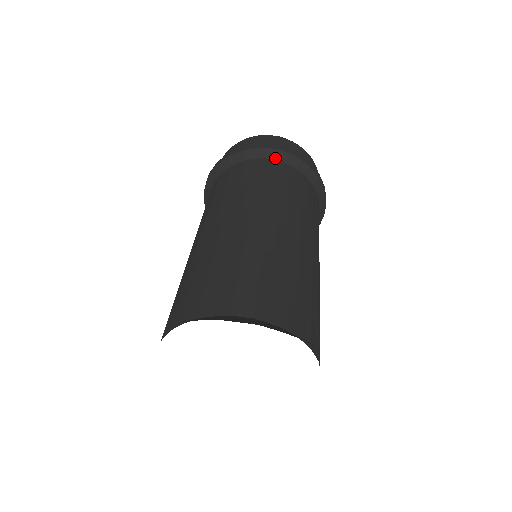
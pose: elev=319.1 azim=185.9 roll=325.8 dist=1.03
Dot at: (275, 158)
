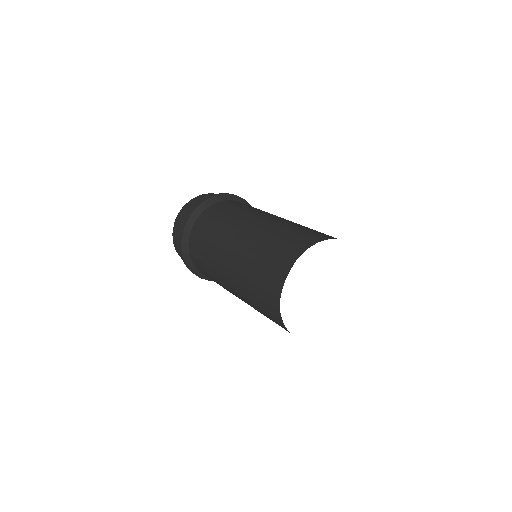
Dot at: (244, 203)
